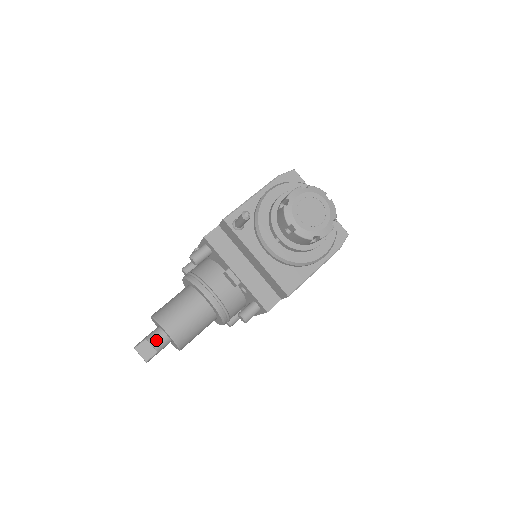
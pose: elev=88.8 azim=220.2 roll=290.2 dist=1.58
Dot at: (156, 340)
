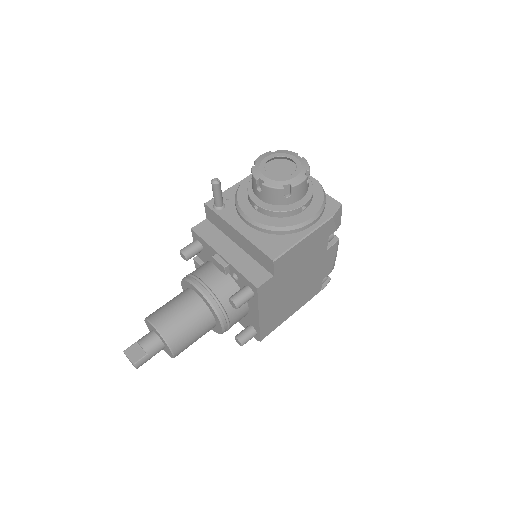
Dot at: (145, 340)
